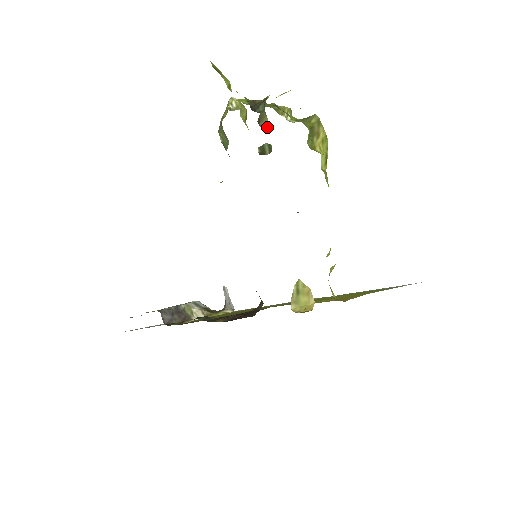
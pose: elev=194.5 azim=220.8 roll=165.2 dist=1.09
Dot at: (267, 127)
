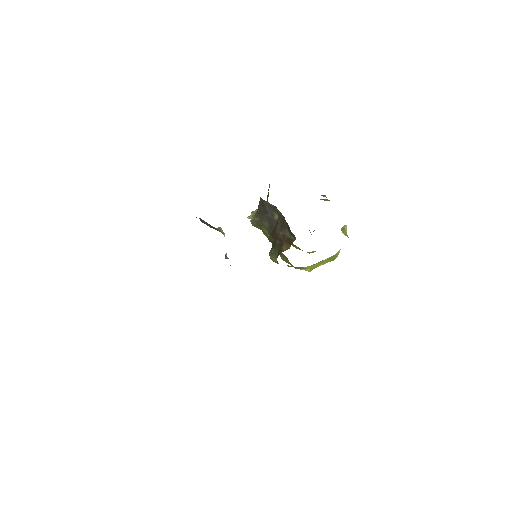
Dot at: occluded
